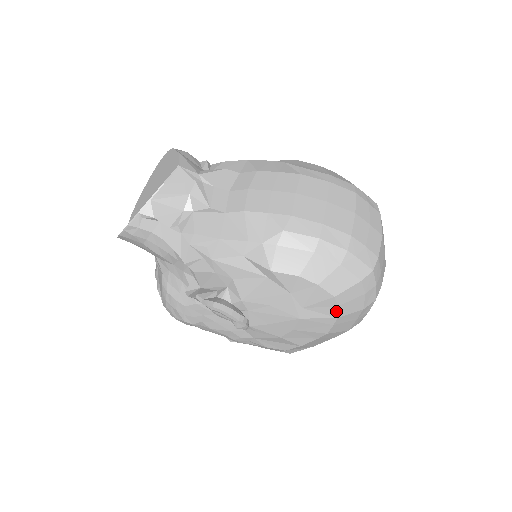
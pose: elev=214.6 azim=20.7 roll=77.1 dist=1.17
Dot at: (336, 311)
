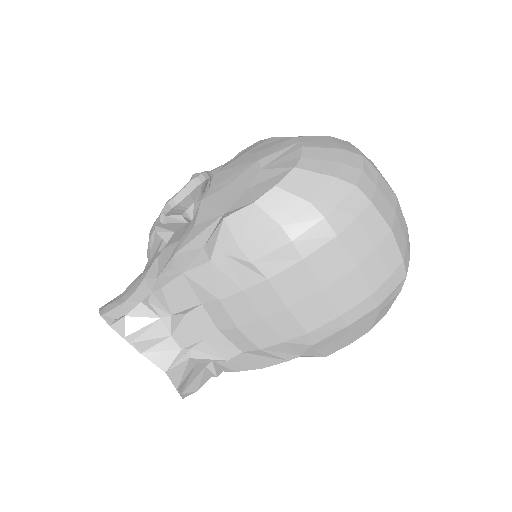
Dot at: occluded
